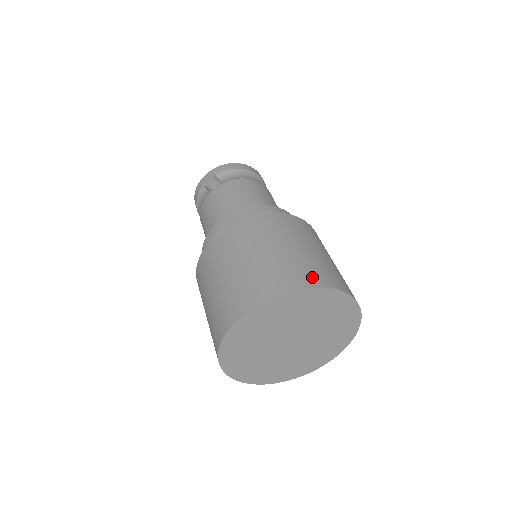
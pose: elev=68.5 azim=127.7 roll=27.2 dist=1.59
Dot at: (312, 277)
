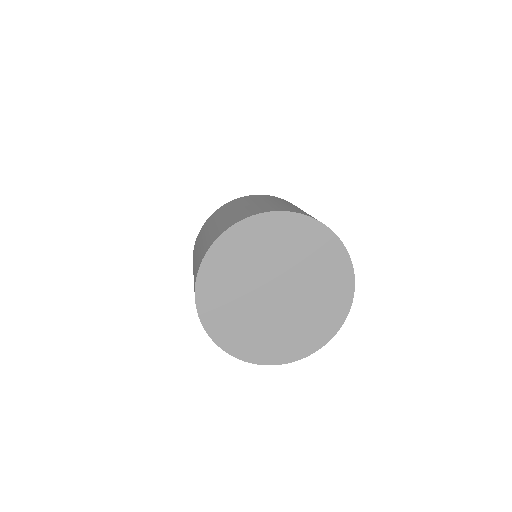
Dot at: occluded
